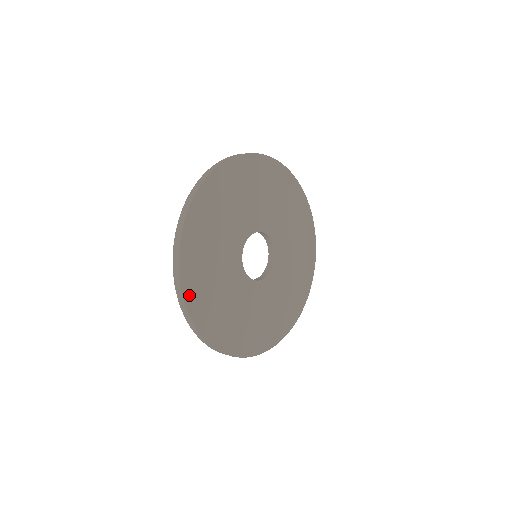
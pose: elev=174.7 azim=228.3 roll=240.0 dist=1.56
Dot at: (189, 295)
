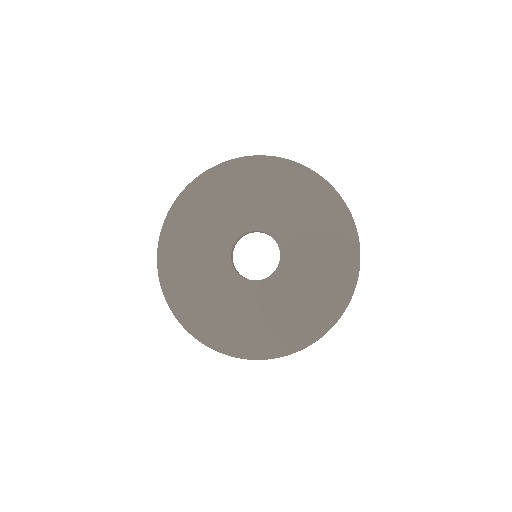
Dot at: (195, 329)
